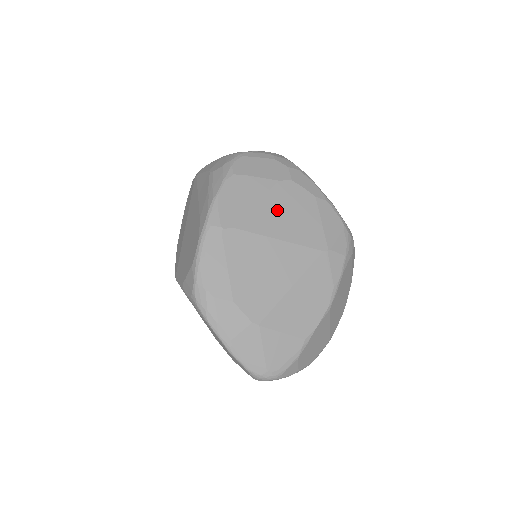
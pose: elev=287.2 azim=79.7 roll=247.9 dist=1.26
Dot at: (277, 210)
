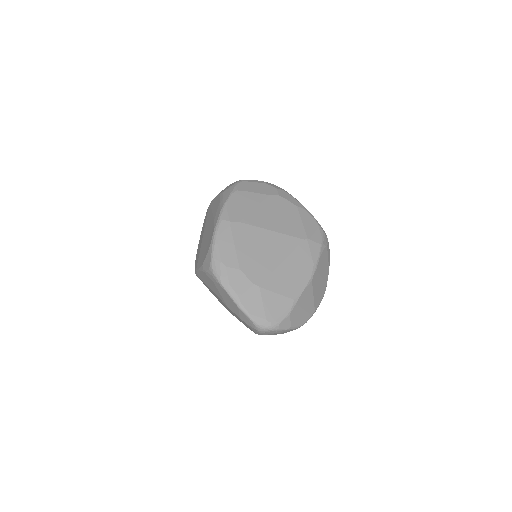
Dot at: (269, 213)
